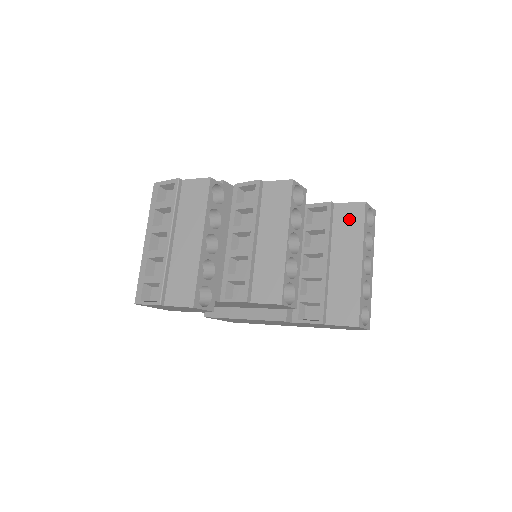
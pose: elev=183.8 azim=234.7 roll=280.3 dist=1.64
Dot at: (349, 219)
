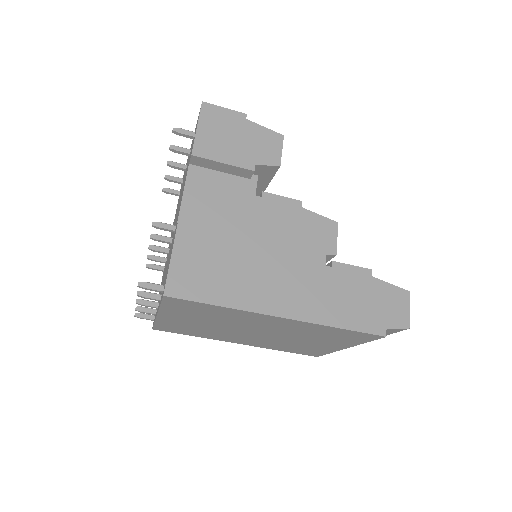
Dot at: occluded
